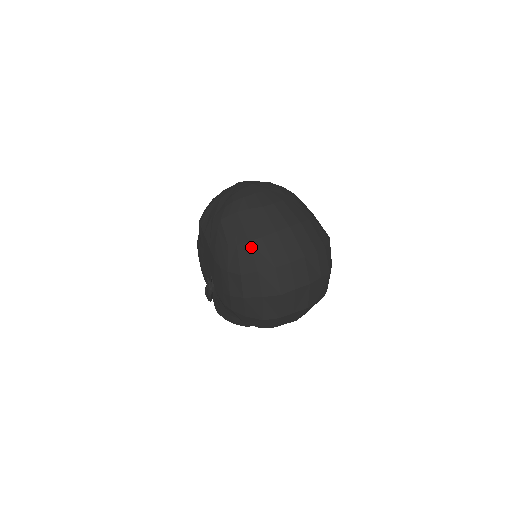
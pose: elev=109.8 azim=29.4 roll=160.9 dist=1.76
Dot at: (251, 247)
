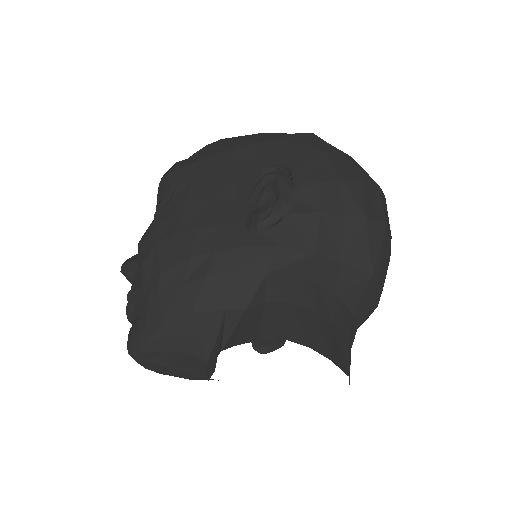
Dot at: occluded
